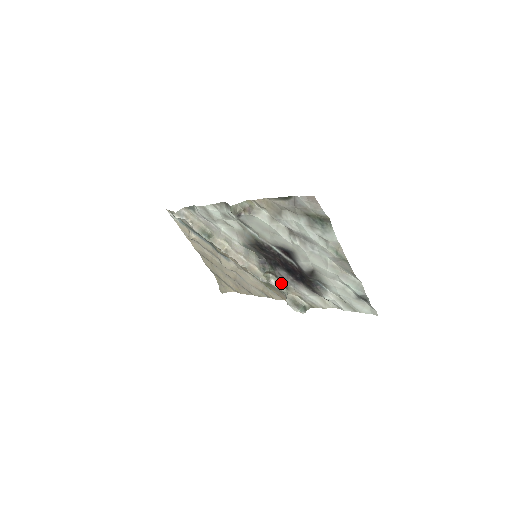
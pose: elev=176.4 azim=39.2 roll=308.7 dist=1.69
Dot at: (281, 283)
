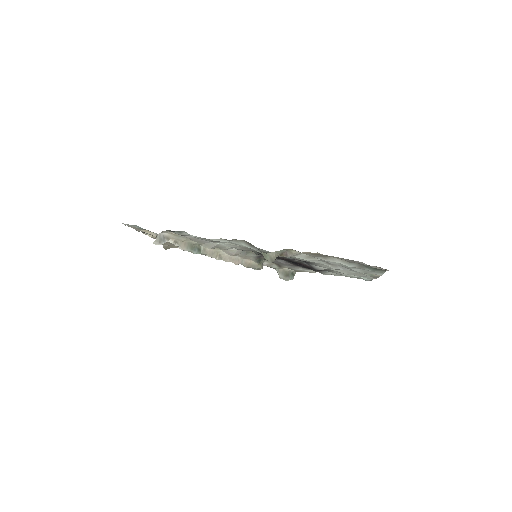
Dot at: (273, 263)
